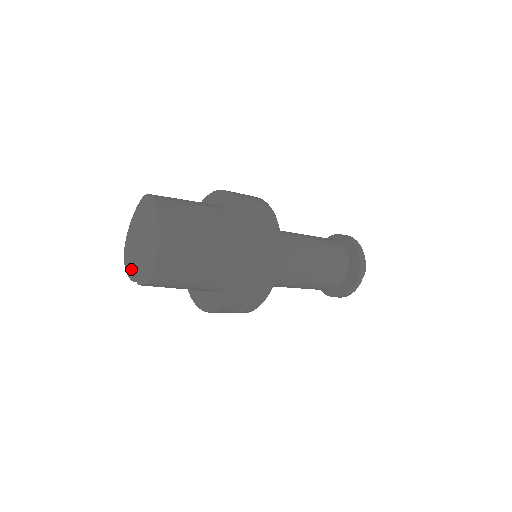
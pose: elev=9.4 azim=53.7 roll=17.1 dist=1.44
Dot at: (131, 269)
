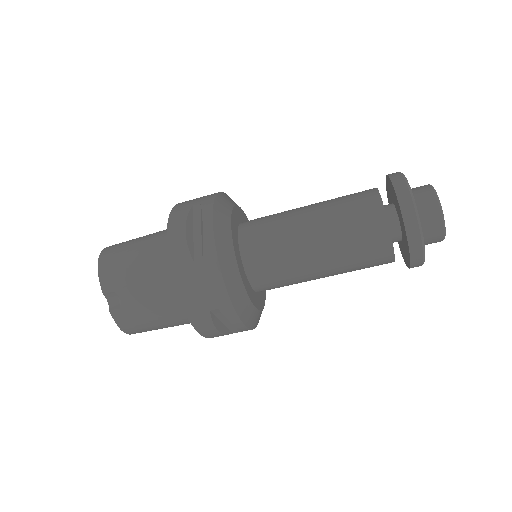
Dot at: occluded
